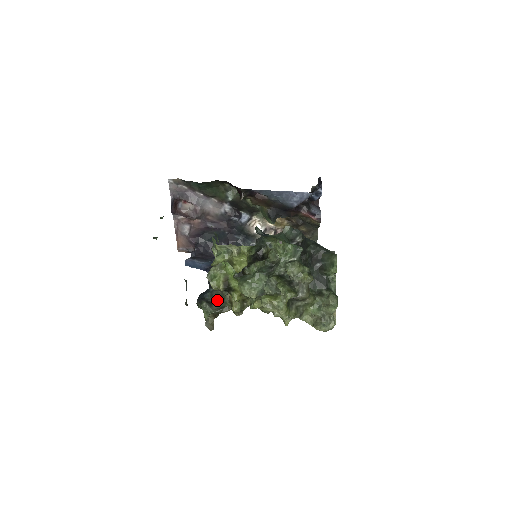
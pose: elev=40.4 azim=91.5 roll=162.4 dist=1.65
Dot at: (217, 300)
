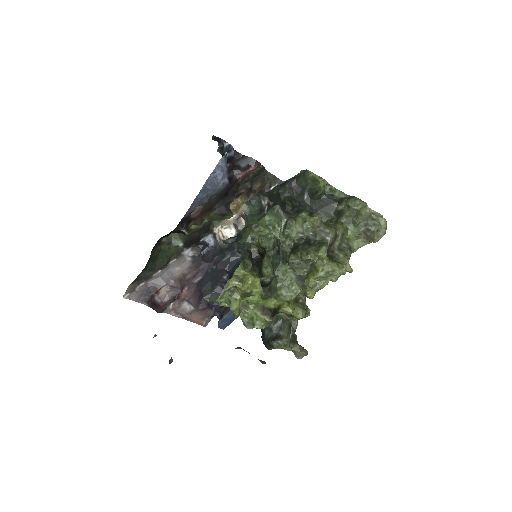
Dot at: (279, 327)
